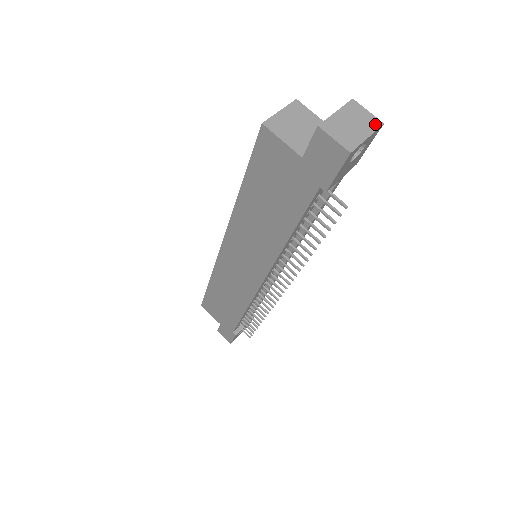
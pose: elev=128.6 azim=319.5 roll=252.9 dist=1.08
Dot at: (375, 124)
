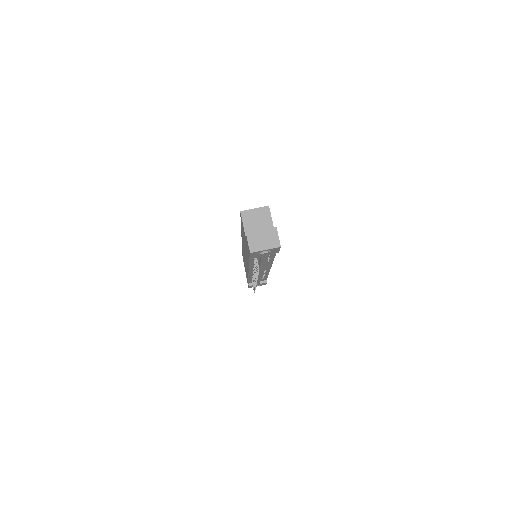
Dot at: (276, 245)
